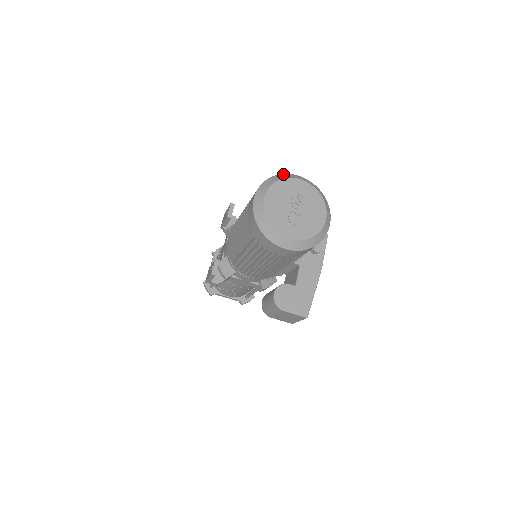
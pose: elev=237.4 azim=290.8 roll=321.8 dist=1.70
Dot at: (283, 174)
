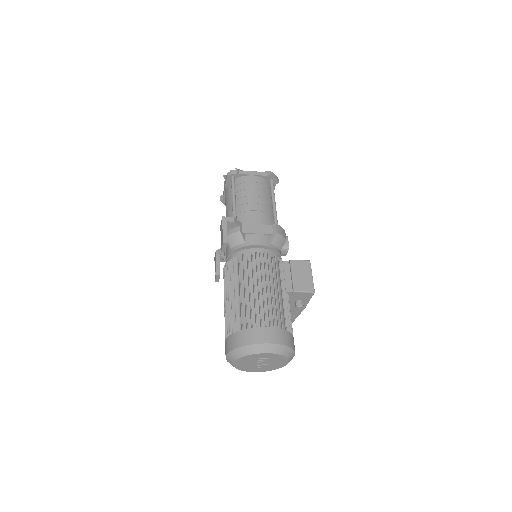
Dot at: (250, 346)
